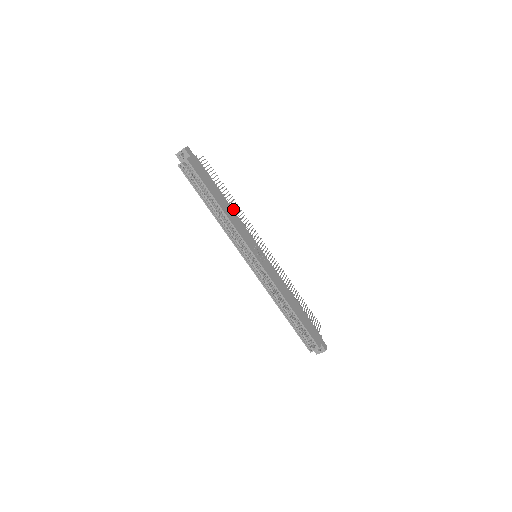
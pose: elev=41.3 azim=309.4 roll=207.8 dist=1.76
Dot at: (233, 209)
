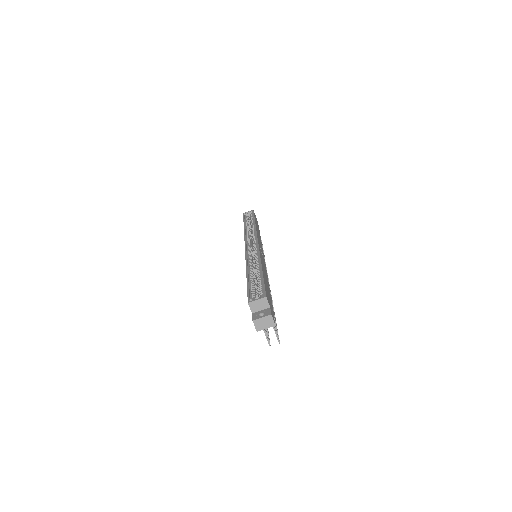
Dot at: occluded
